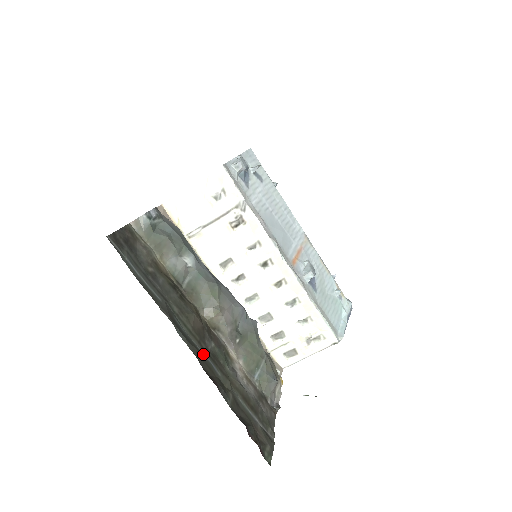
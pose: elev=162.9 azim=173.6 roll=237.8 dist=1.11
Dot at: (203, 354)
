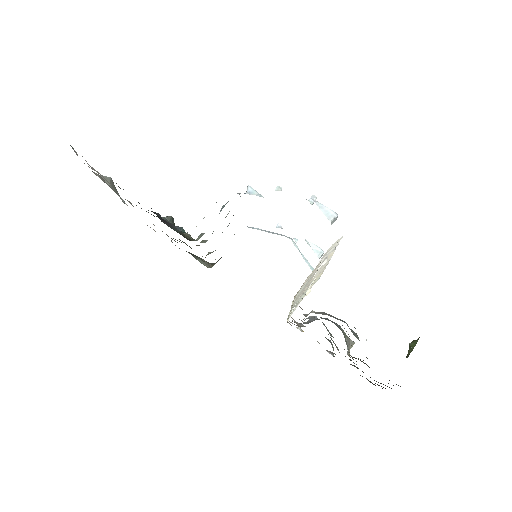
Dot at: occluded
